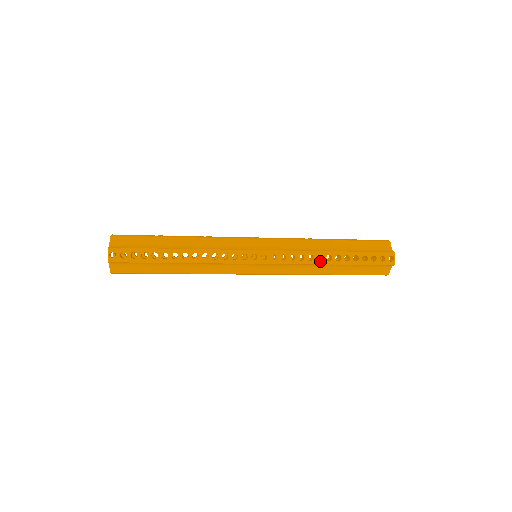
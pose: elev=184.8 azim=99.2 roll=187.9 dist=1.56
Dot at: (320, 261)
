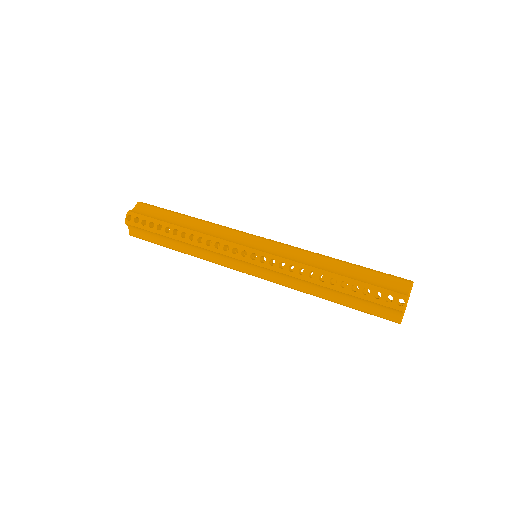
Dot at: (312, 278)
